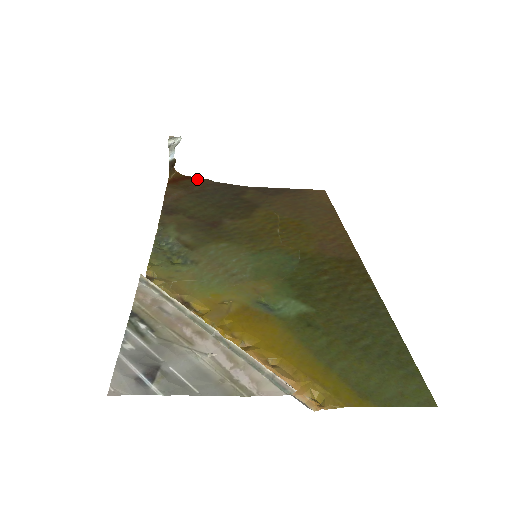
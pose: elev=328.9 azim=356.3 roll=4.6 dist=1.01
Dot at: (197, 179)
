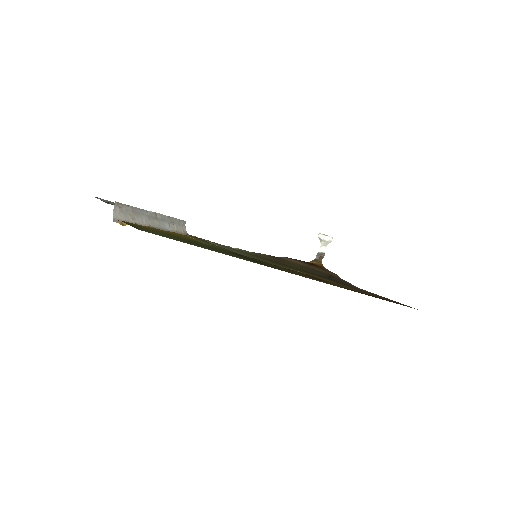
Dot at: (329, 271)
